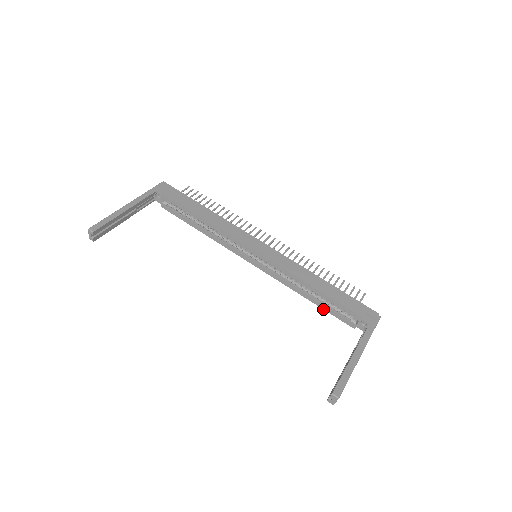
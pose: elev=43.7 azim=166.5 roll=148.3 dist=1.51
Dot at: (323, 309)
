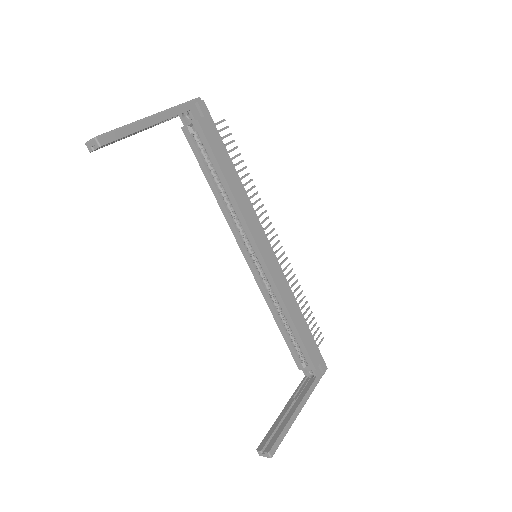
Dot at: (284, 339)
